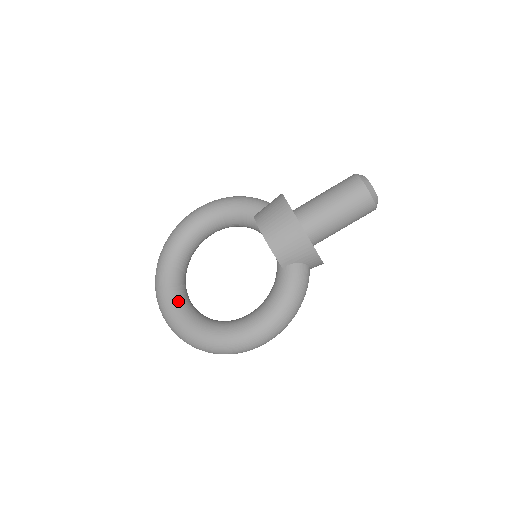
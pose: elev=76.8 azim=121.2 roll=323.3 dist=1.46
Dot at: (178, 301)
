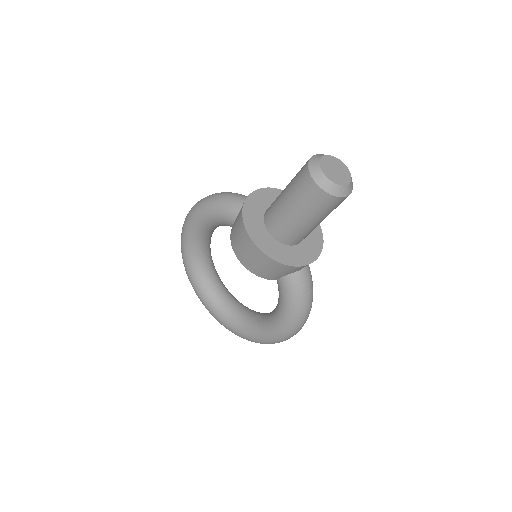
Dot at: (214, 305)
